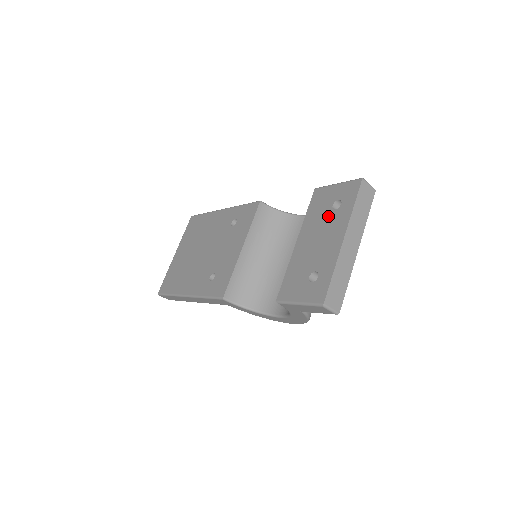
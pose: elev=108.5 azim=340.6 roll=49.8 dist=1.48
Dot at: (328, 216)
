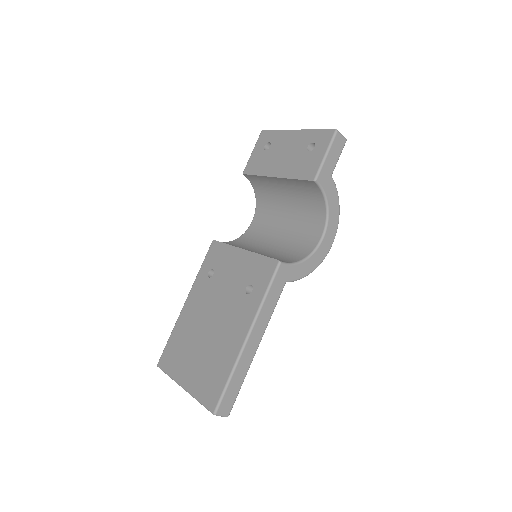
Dot at: (271, 151)
